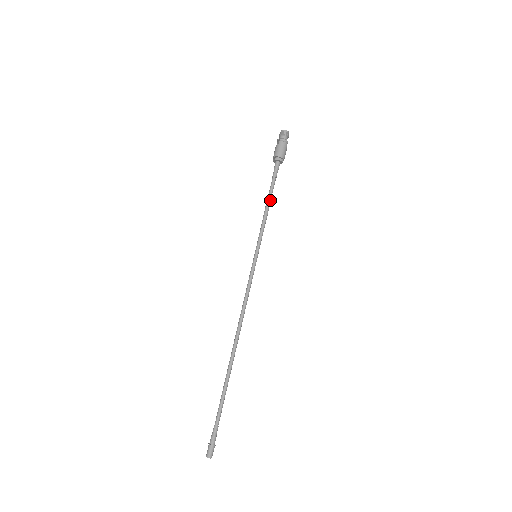
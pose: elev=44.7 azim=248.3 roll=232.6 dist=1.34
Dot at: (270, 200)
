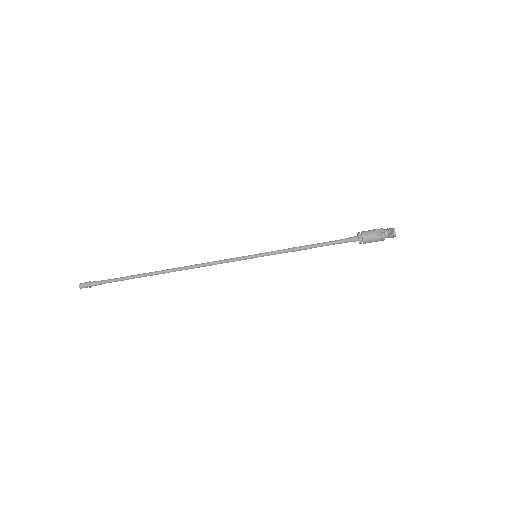
Dot at: (315, 247)
